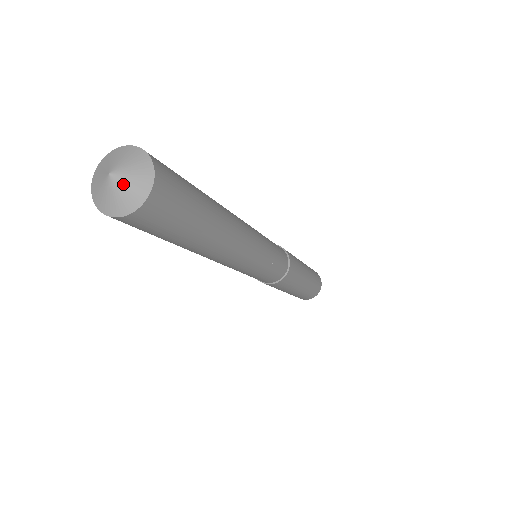
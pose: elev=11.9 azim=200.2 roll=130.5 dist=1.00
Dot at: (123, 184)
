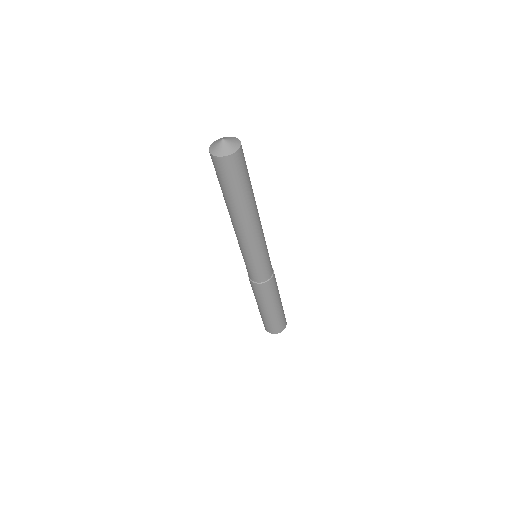
Dot at: (225, 145)
